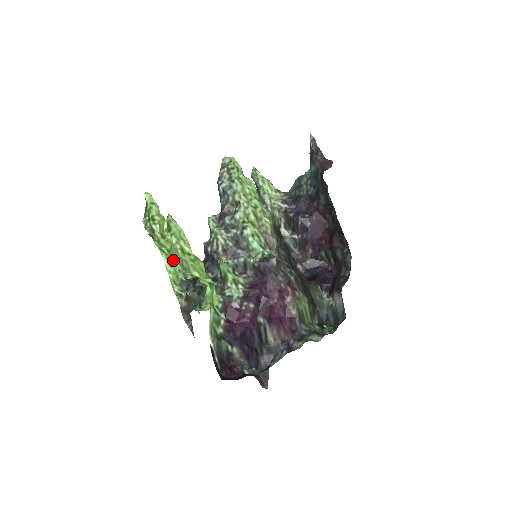
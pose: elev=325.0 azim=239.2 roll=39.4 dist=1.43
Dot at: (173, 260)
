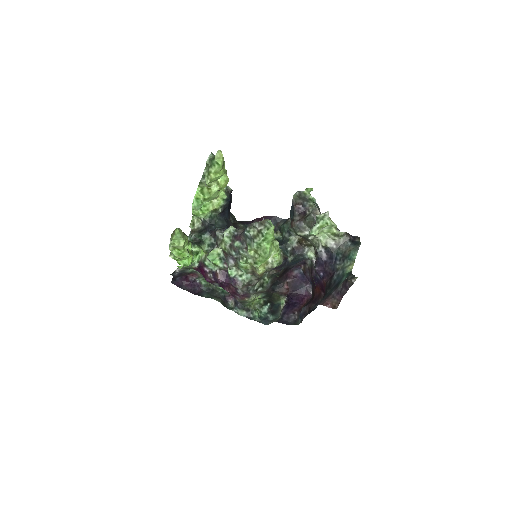
Dot at: (208, 201)
